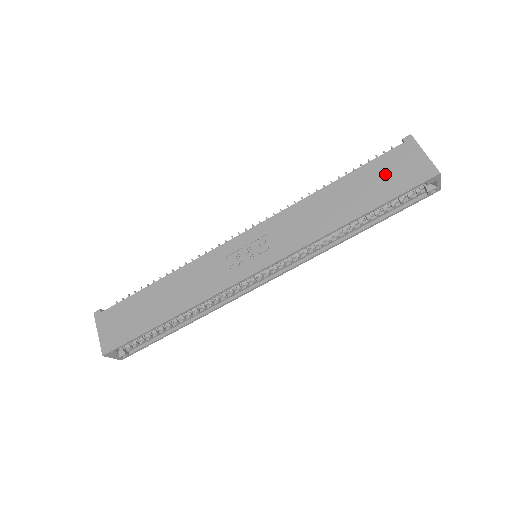
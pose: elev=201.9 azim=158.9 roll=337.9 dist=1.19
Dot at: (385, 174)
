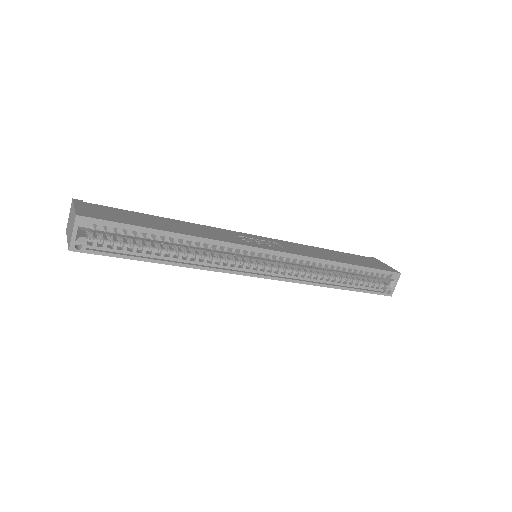
Dot at: (364, 260)
